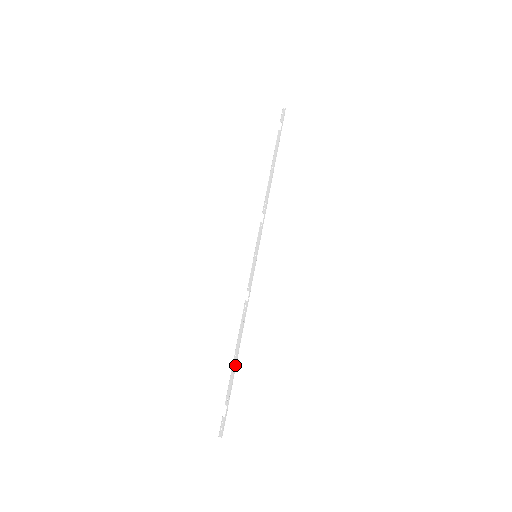
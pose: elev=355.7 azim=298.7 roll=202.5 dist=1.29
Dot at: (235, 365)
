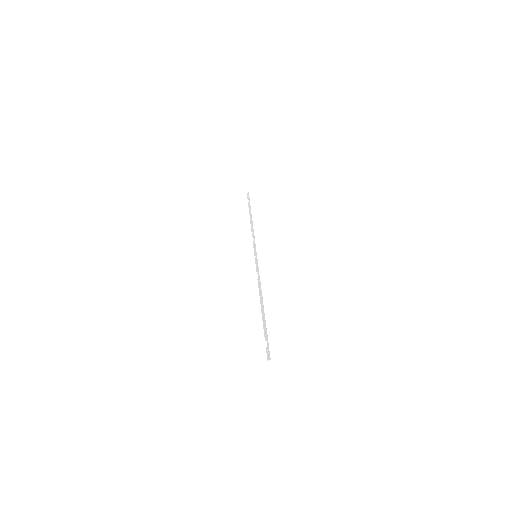
Dot at: (263, 313)
